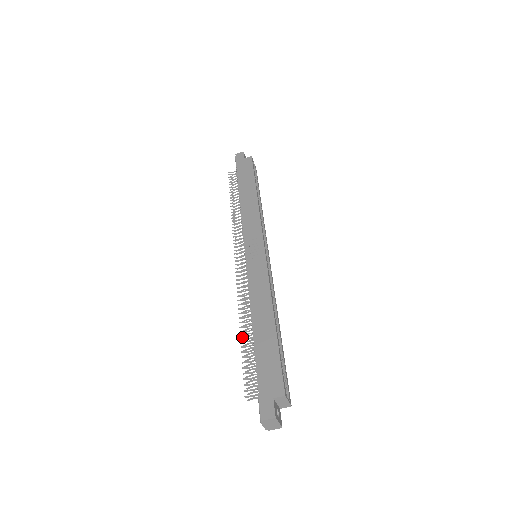
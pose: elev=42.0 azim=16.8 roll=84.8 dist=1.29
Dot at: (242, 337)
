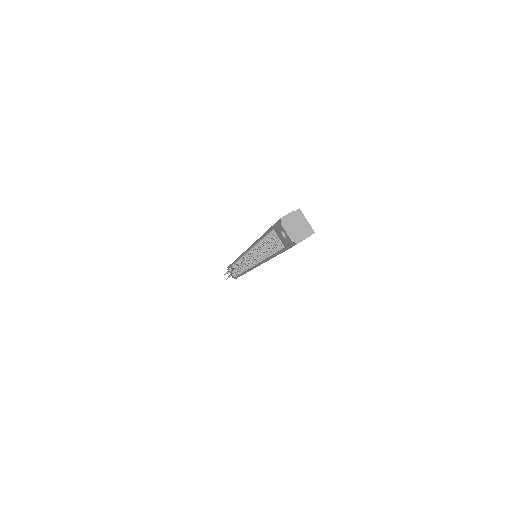
Dot at: (252, 252)
